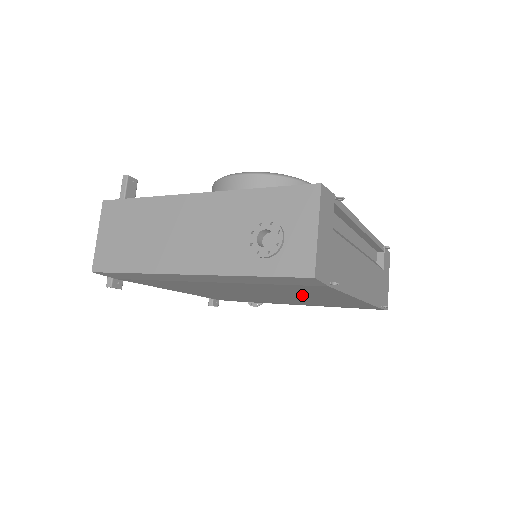
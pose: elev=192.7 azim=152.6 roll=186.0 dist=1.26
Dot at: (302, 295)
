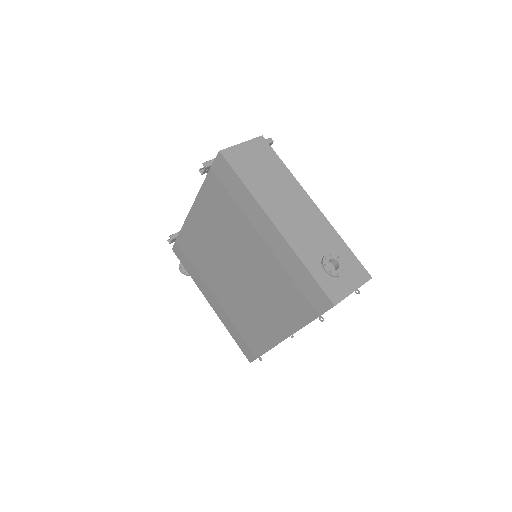
Dot at: (266, 303)
